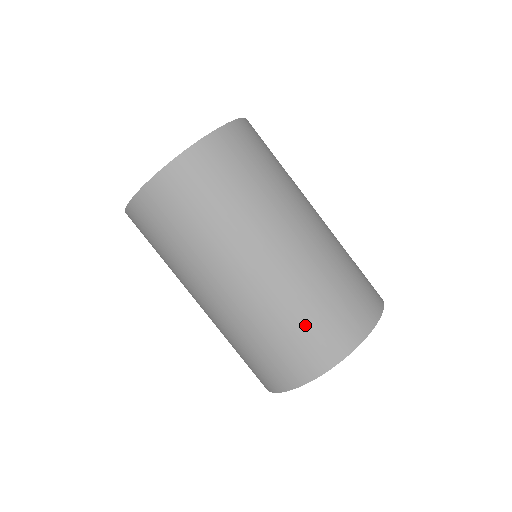
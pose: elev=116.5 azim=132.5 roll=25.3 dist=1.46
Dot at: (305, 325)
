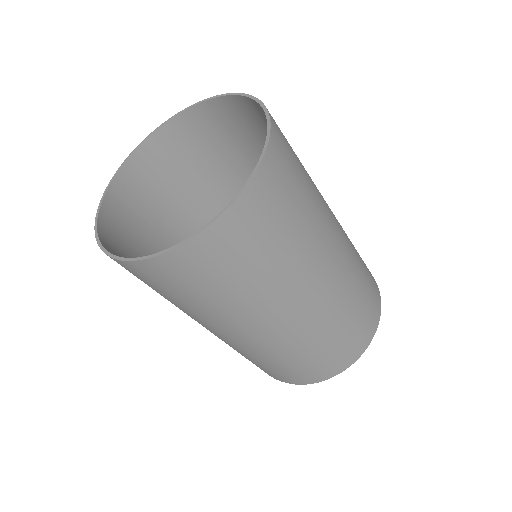
Dot at: (336, 343)
